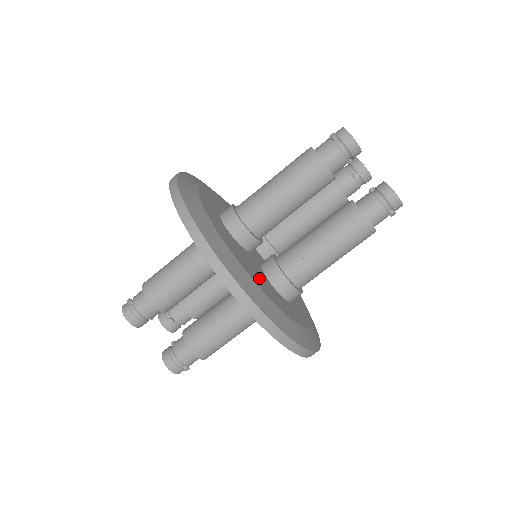
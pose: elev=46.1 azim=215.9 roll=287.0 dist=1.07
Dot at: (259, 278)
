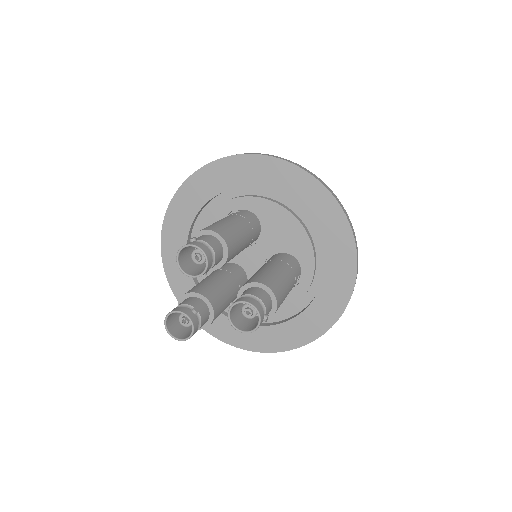
Dot at: (305, 224)
